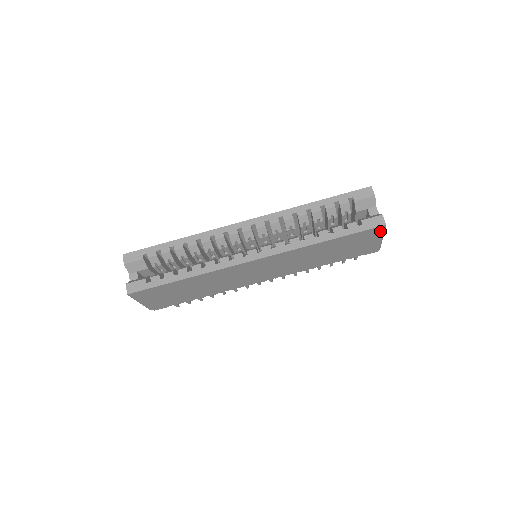
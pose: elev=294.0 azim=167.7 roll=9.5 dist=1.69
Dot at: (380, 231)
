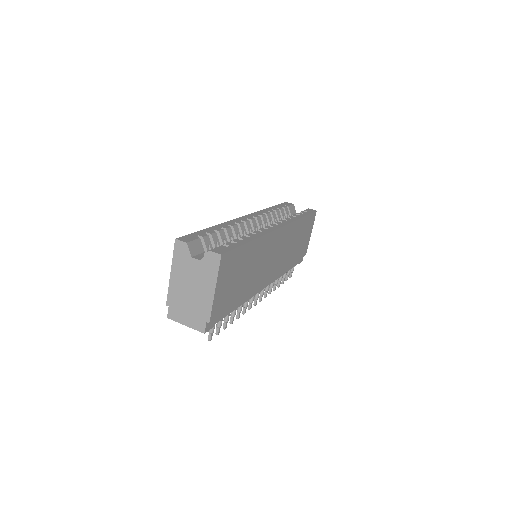
Dot at: (313, 220)
